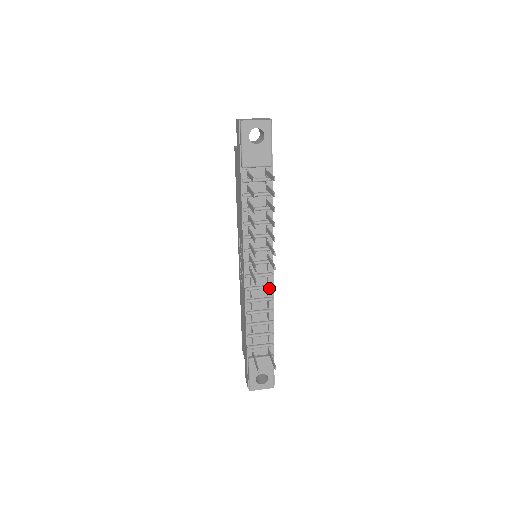
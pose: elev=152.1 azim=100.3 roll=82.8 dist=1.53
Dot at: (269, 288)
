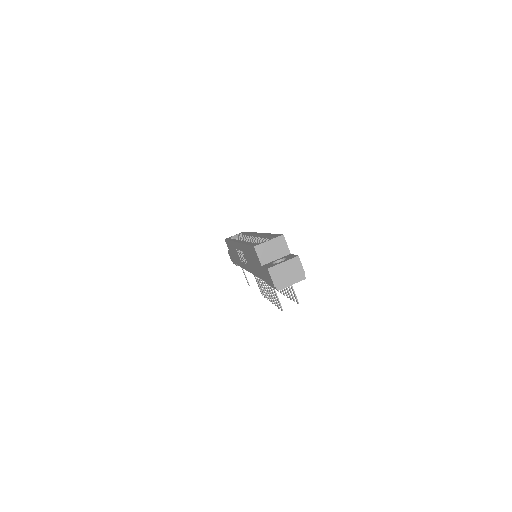
Dot at: occluded
